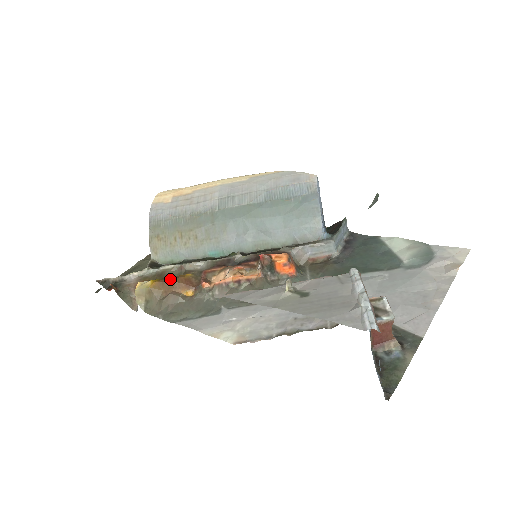
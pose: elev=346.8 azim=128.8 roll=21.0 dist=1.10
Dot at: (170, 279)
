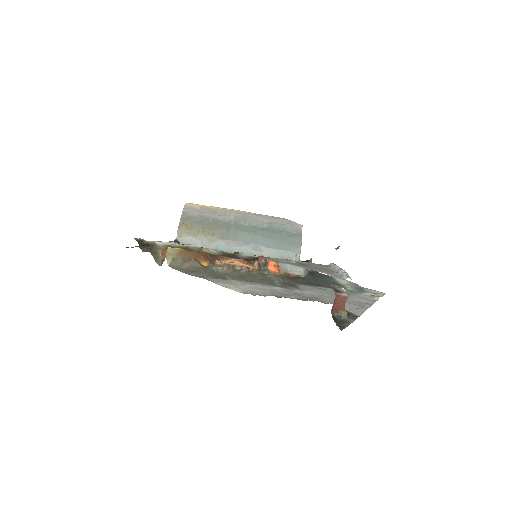
Dot at: (194, 251)
